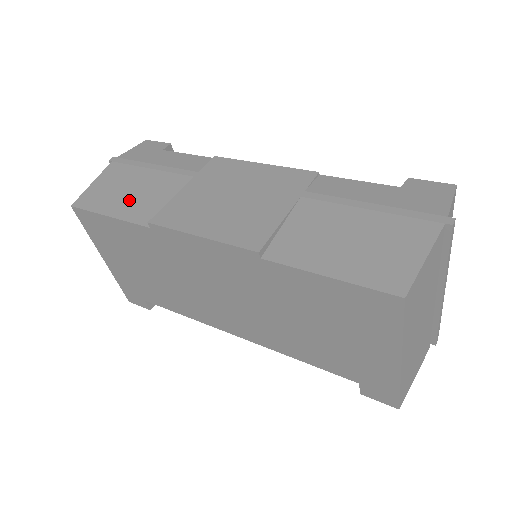
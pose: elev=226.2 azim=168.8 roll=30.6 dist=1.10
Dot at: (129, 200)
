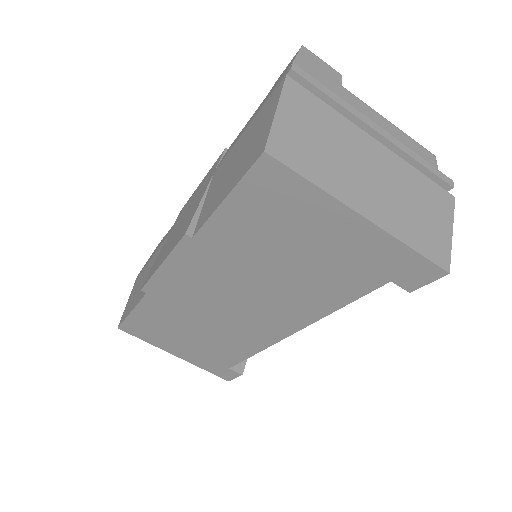
Dot at: (140, 290)
